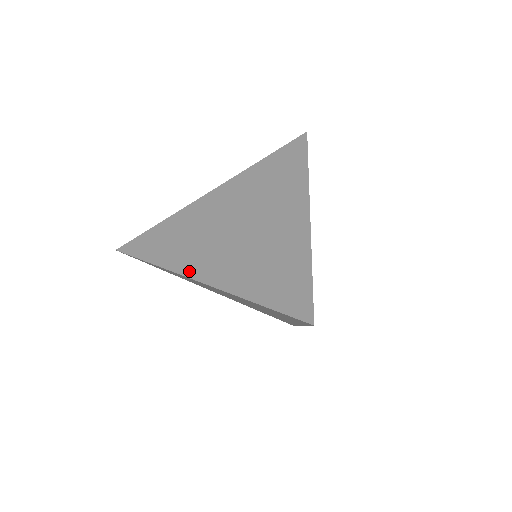
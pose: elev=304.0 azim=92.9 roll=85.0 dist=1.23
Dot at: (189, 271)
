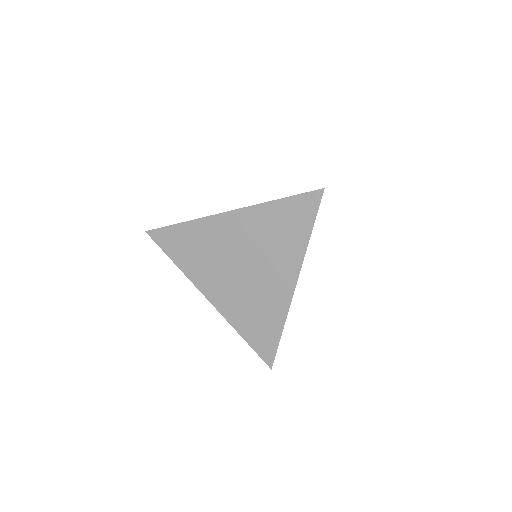
Dot at: (202, 288)
